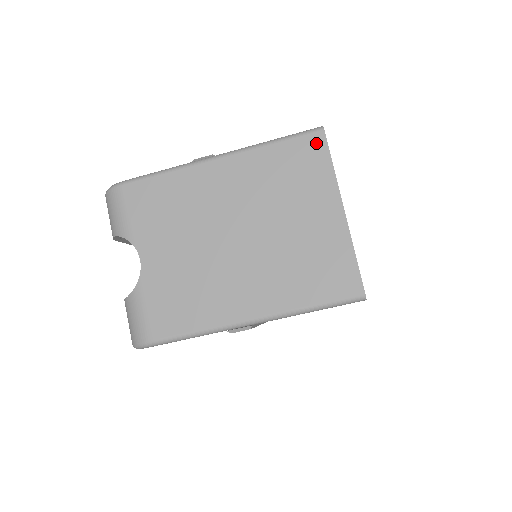
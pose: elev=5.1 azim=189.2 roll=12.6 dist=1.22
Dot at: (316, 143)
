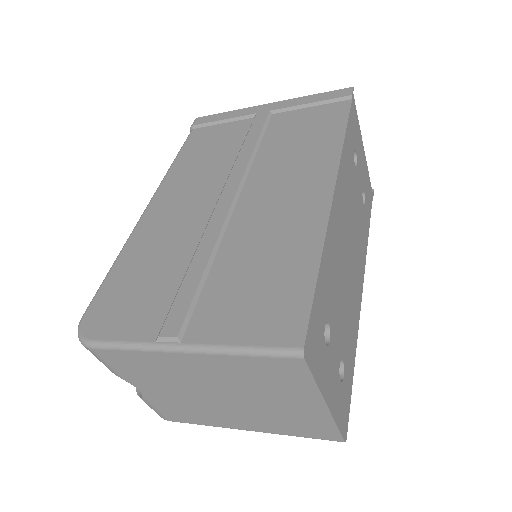
Dot at: (295, 366)
